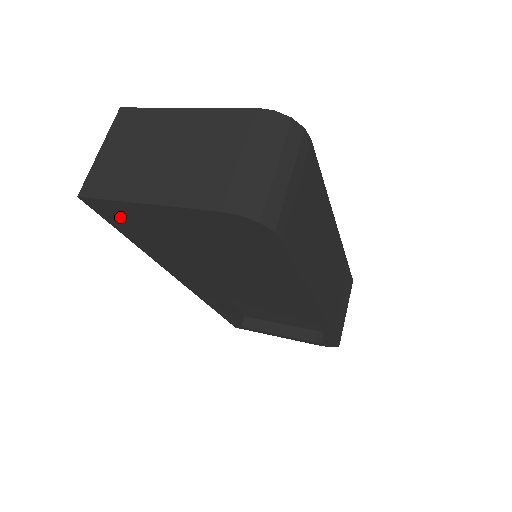
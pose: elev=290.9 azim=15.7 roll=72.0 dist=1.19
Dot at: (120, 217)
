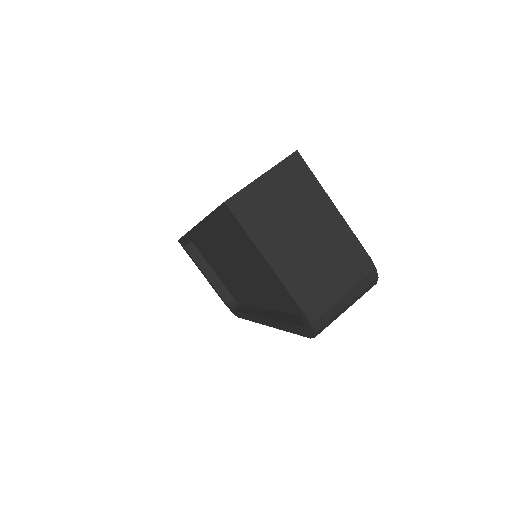
Dot at: occluded
